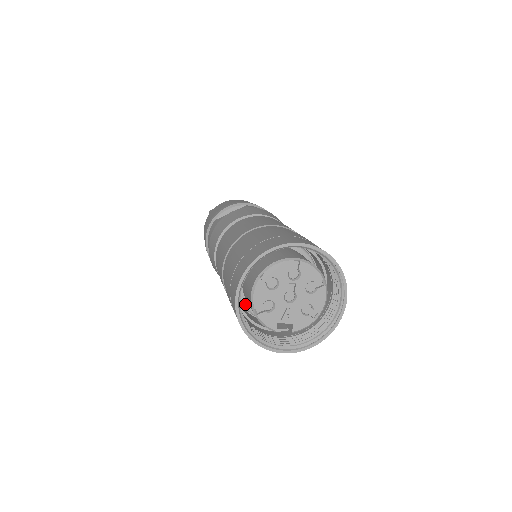
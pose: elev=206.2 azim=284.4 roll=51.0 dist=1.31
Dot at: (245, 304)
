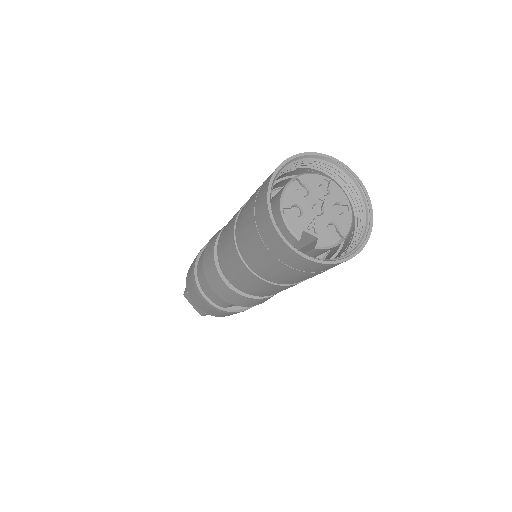
Dot at: occluded
